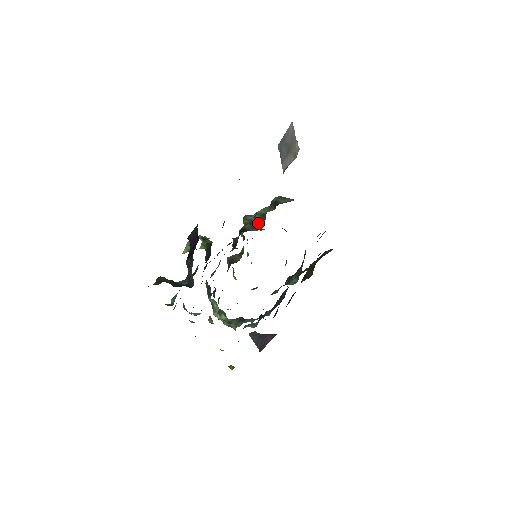
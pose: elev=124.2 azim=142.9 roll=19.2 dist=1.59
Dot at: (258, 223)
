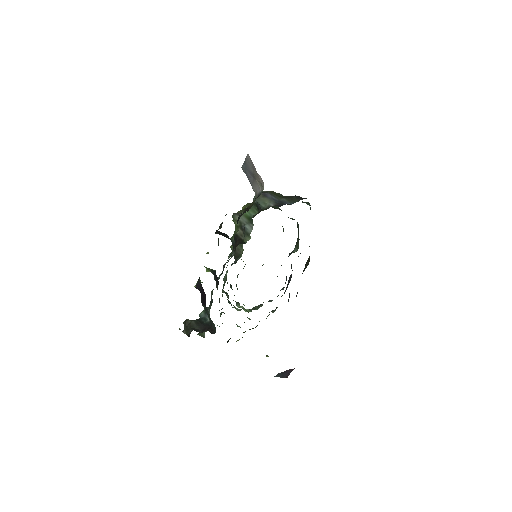
Dot at: (248, 228)
